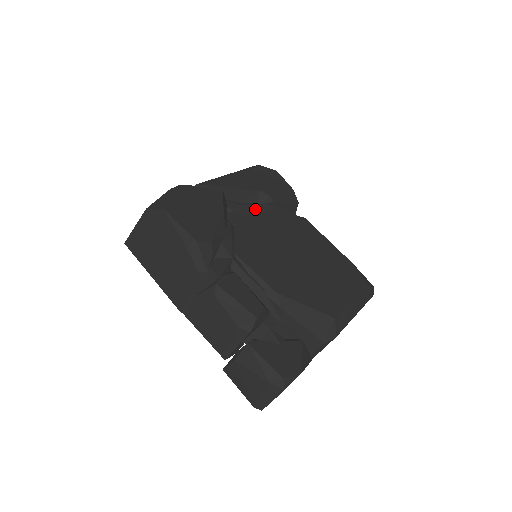
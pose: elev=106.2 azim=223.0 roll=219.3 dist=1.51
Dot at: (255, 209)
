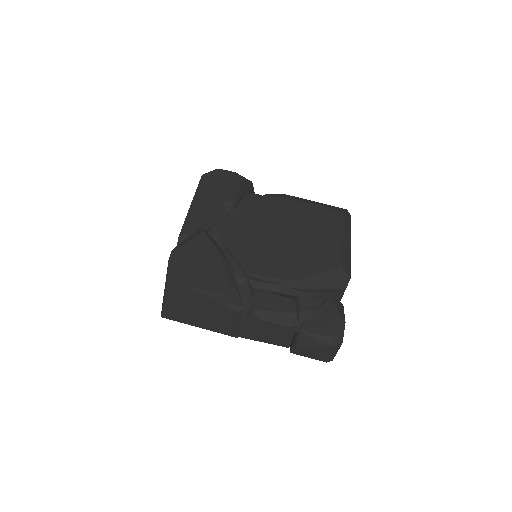
Dot at: (230, 220)
